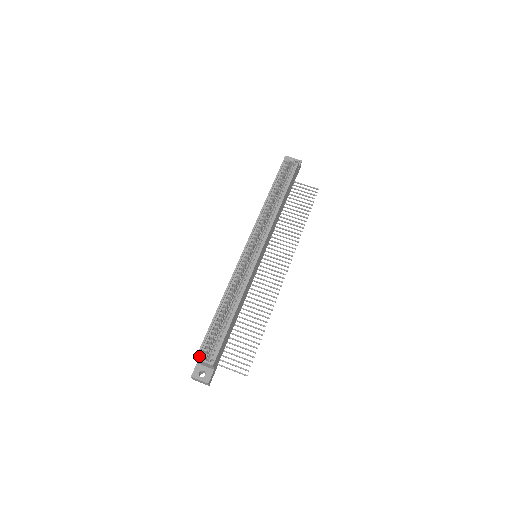
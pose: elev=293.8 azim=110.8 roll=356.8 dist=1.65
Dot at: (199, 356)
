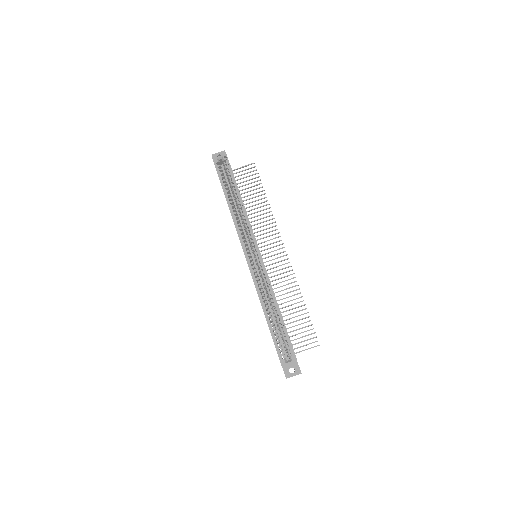
Dot at: (283, 363)
